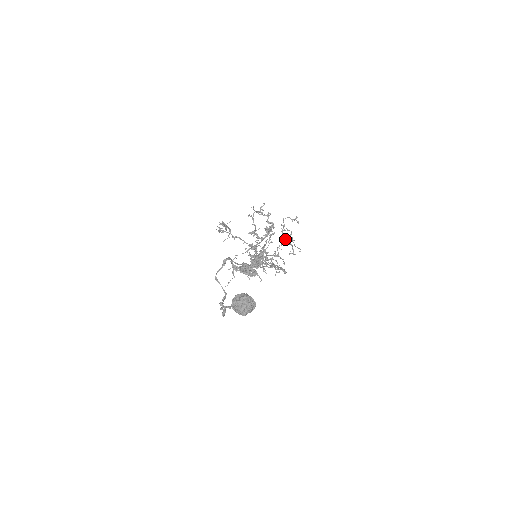
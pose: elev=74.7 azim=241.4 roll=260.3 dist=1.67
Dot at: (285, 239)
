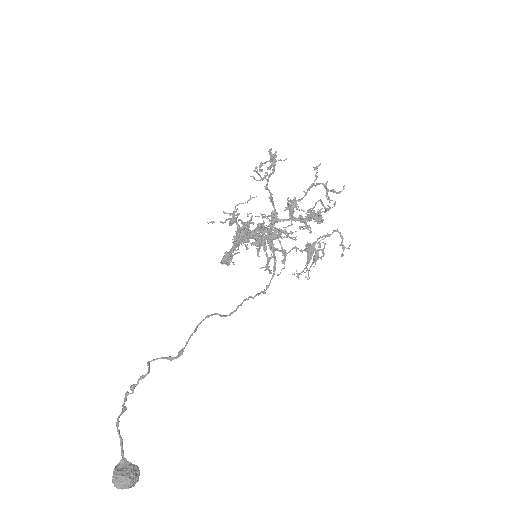
Dot at: (311, 250)
